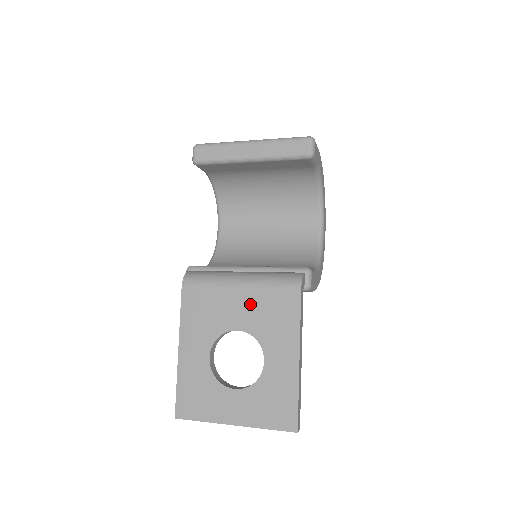
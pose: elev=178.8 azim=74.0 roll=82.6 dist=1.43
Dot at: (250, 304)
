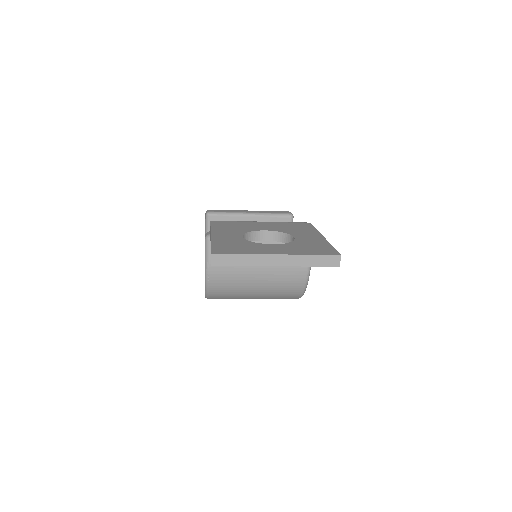
Dot at: (273, 225)
